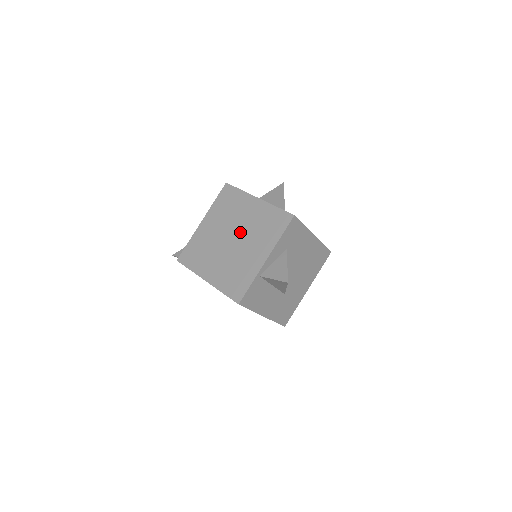
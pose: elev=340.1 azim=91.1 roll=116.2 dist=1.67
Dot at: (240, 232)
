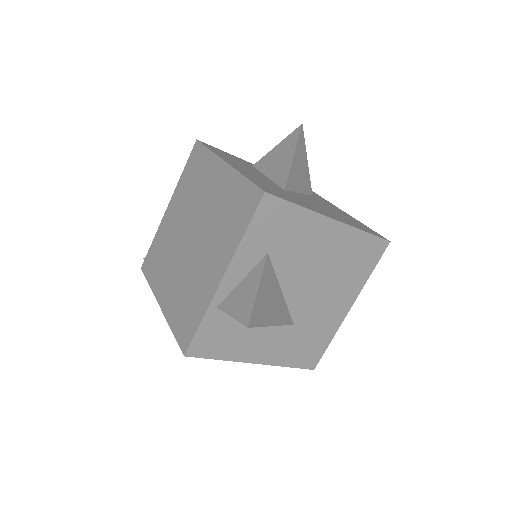
Dot at: (200, 225)
